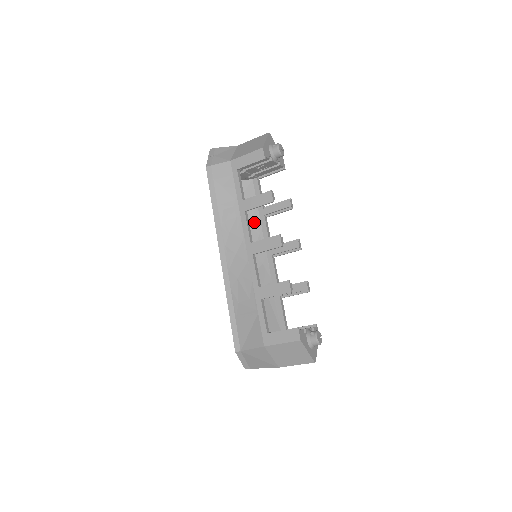
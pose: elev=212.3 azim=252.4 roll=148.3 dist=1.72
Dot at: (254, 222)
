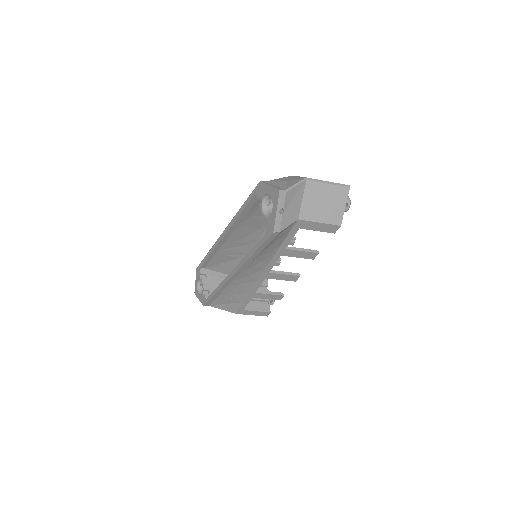
Dot at: occluded
